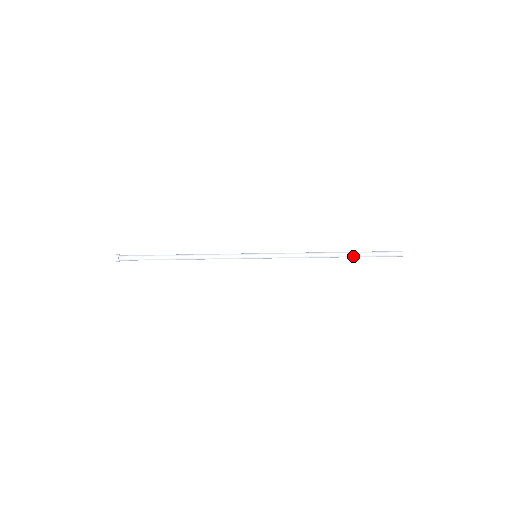
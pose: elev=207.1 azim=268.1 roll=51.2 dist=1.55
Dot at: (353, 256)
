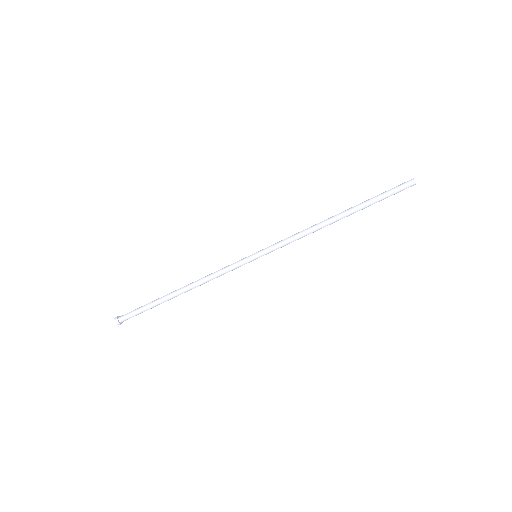
Dot at: (360, 209)
